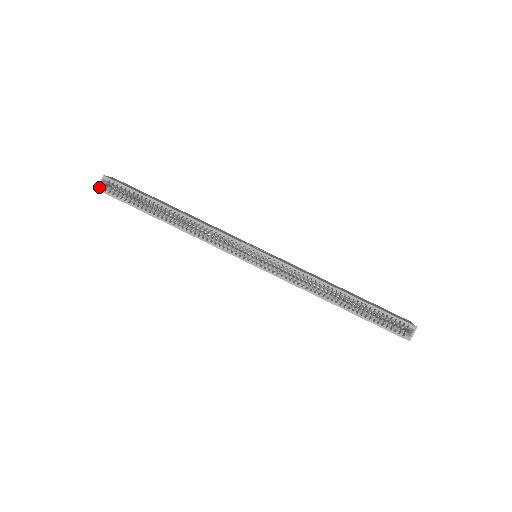
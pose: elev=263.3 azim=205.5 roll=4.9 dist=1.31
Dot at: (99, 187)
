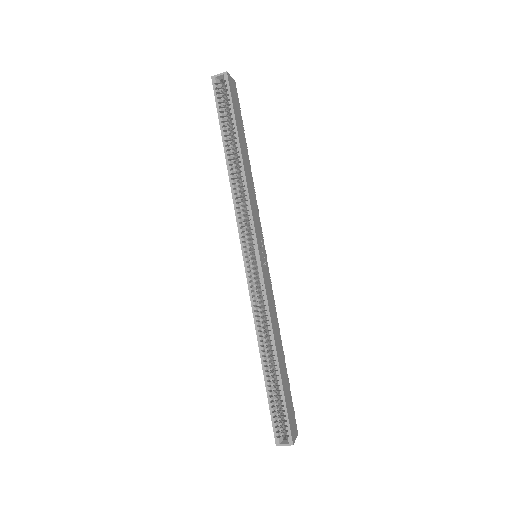
Dot at: (214, 76)
